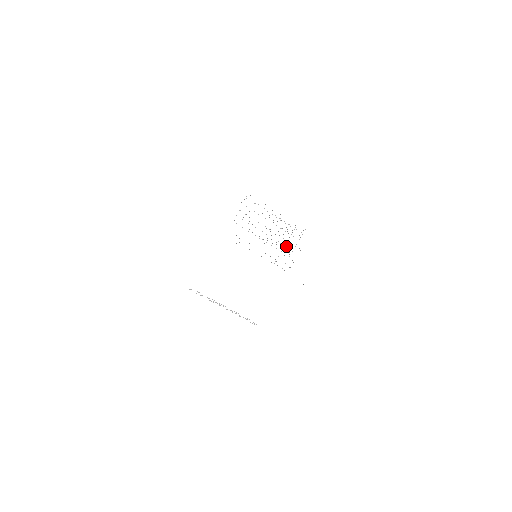
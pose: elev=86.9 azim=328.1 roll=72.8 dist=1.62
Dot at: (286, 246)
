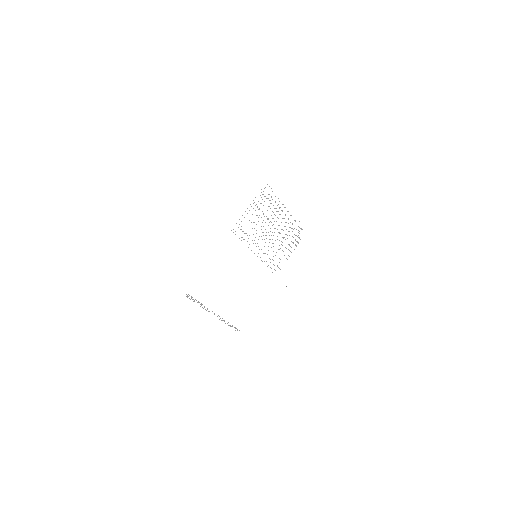
Dot at: occluded
